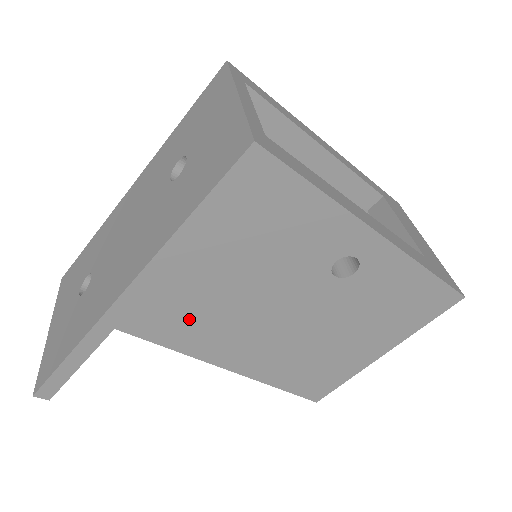
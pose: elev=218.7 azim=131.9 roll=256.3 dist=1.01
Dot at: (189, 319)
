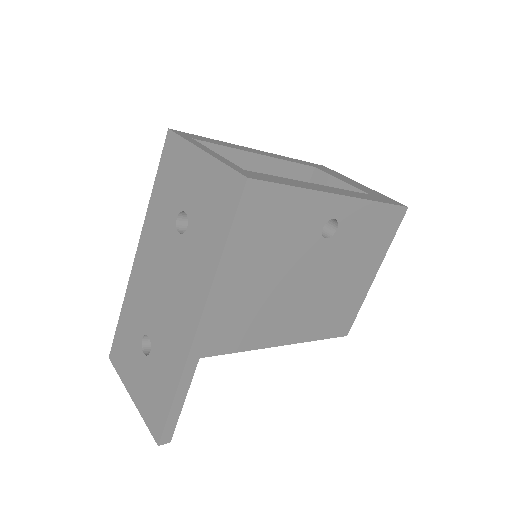
Dot at: (246, 322)
